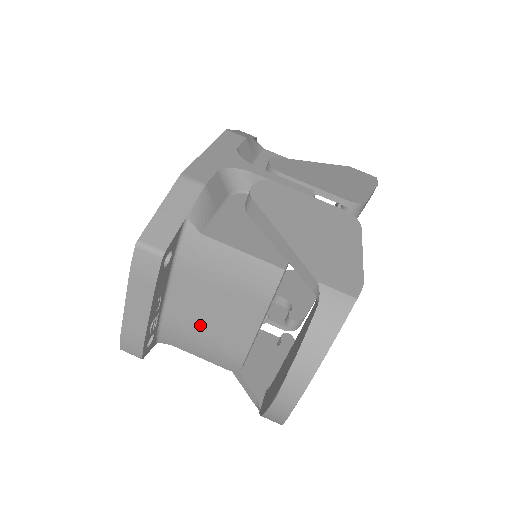
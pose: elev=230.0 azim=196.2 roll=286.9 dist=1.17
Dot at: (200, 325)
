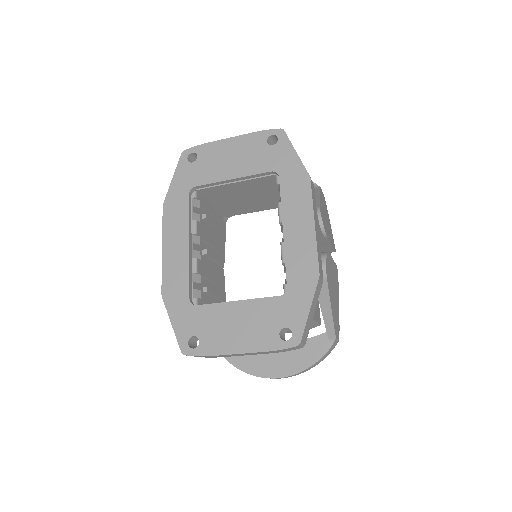
Dot at: occluded
